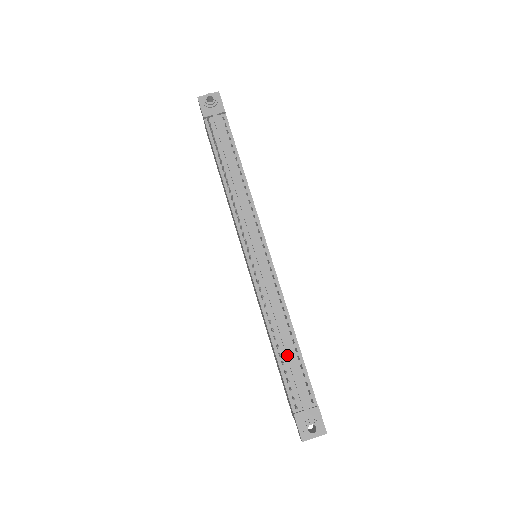
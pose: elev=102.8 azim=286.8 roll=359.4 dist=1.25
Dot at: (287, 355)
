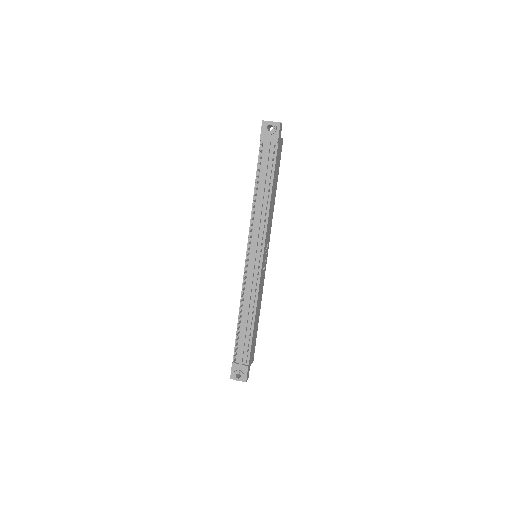
Dot at: (243, 330)
